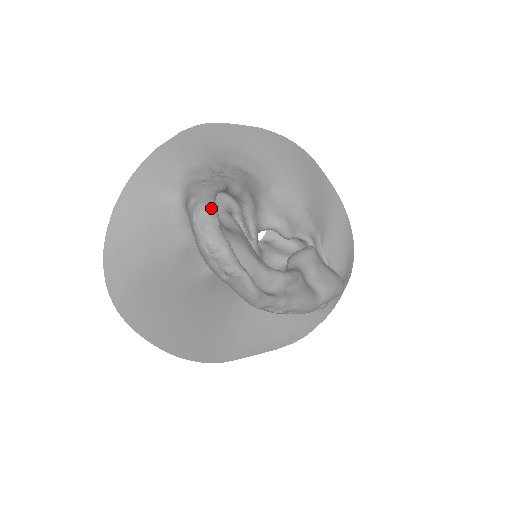
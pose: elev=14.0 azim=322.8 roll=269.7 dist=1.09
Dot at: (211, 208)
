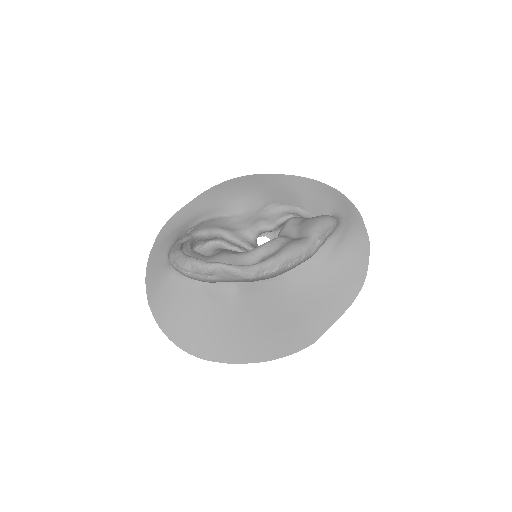
Dot at: (175, 251)
